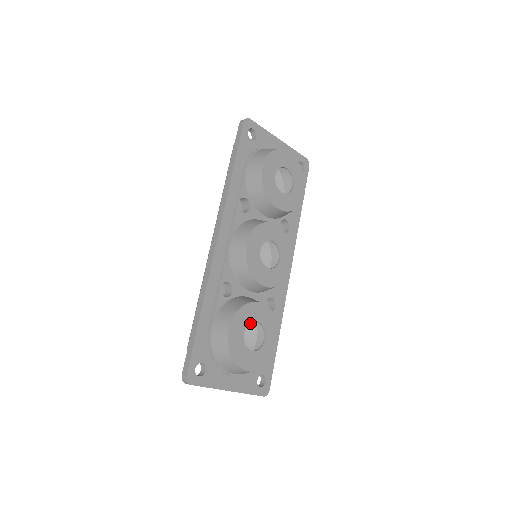
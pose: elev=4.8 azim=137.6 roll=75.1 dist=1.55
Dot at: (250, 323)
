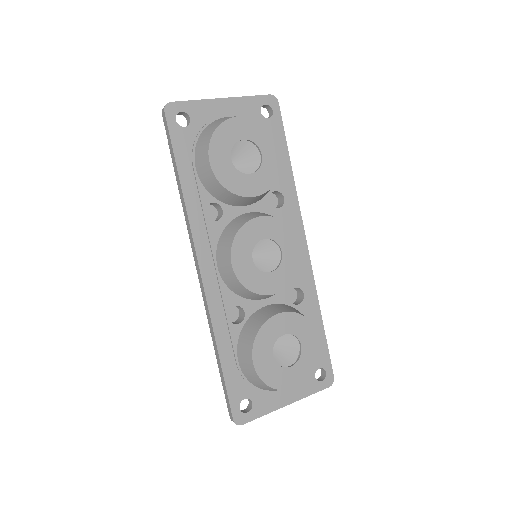
Dot at: occluded
